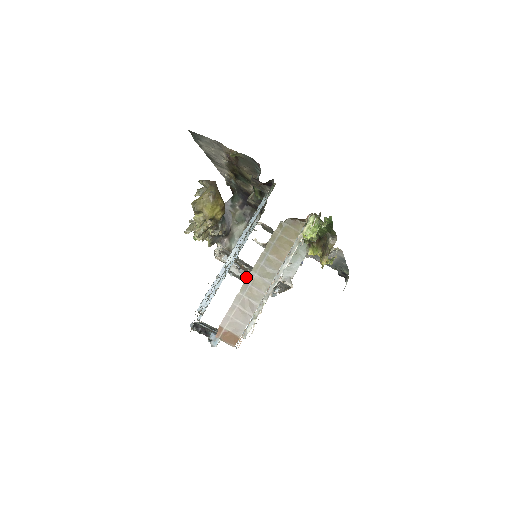
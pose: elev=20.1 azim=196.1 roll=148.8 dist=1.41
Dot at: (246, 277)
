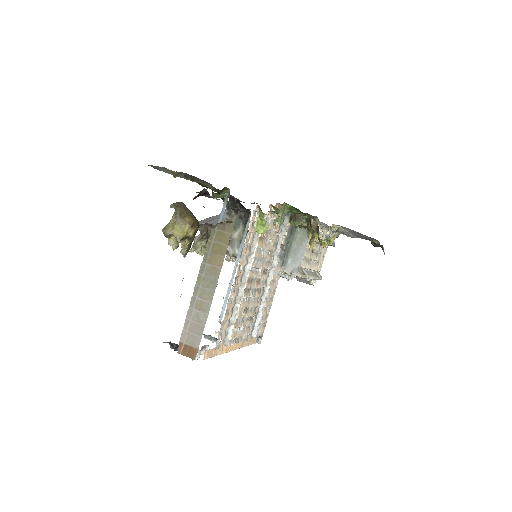
Dot at: occluded
